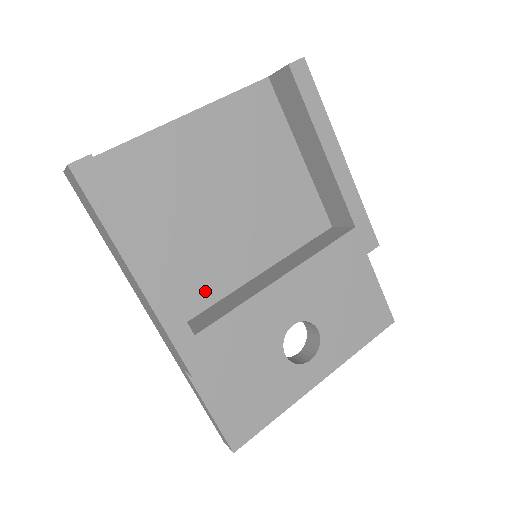
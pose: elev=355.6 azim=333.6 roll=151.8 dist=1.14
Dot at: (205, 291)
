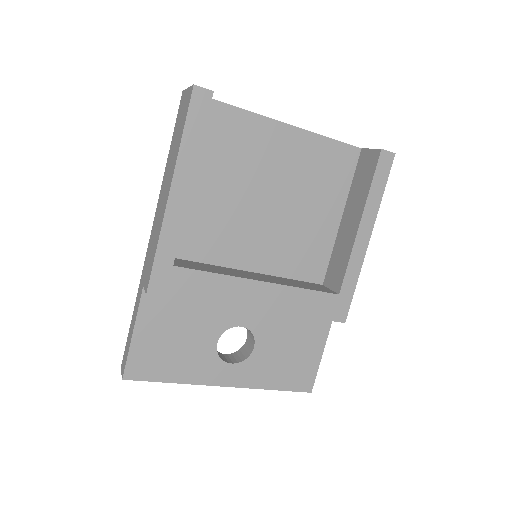
Dot at: (203, 248)
